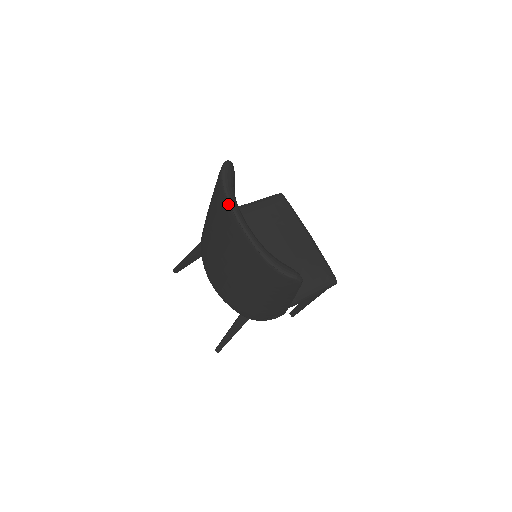
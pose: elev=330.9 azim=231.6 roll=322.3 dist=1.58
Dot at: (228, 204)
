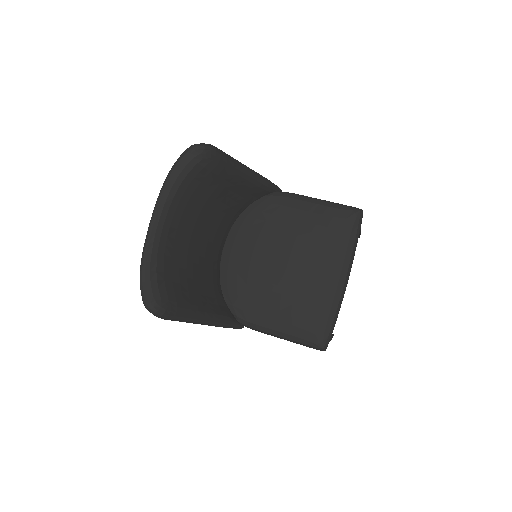
Dot at: (160, 191)
